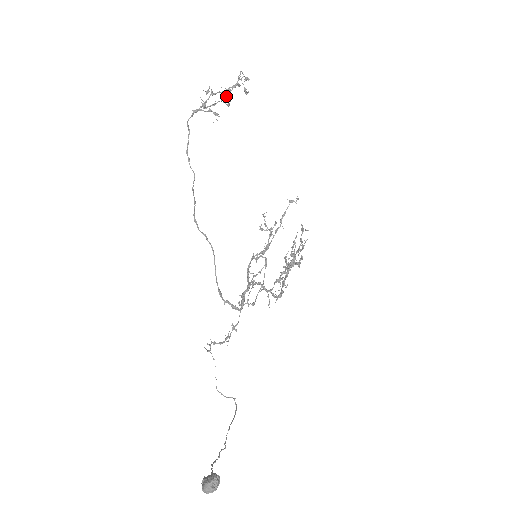
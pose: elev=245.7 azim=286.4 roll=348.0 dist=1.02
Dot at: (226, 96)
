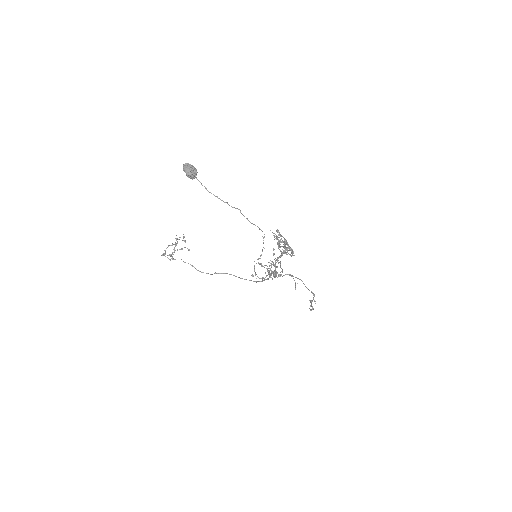
Dot at: (175, 244)
